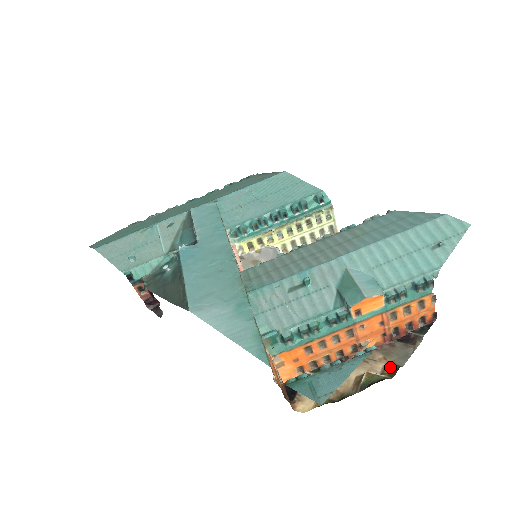
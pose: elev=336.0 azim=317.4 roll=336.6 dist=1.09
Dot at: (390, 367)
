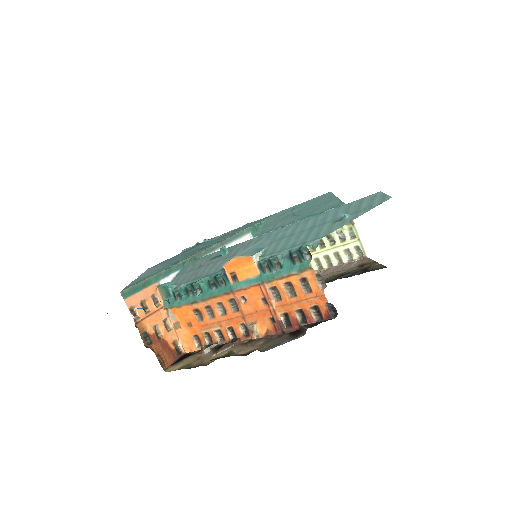
Dot at: (253, 350)
